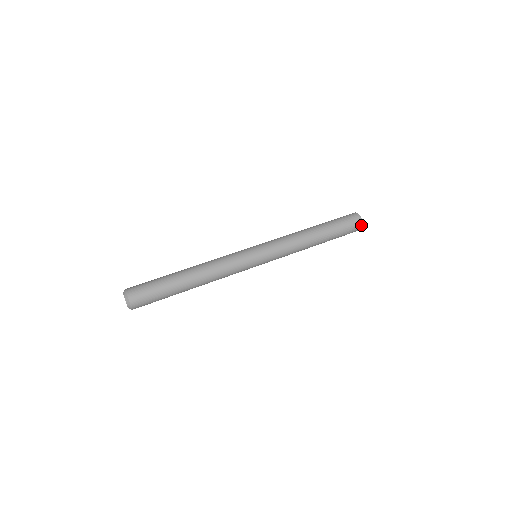
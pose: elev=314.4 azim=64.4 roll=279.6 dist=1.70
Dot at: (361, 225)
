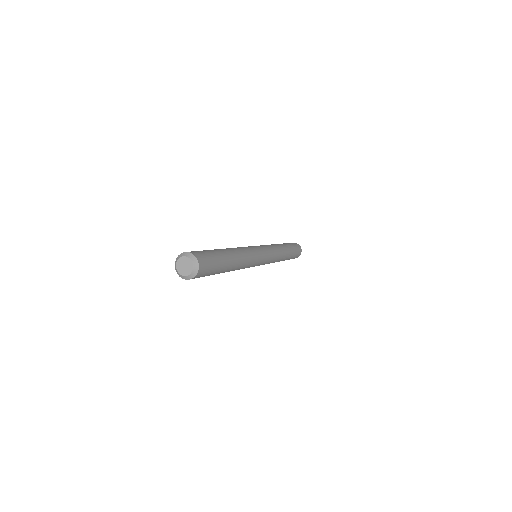
Dot at: occluded
